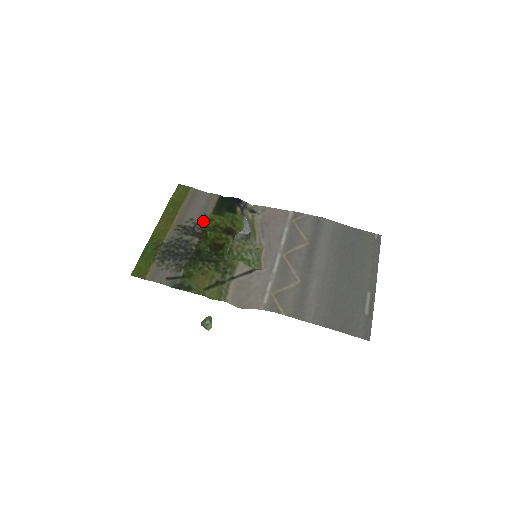
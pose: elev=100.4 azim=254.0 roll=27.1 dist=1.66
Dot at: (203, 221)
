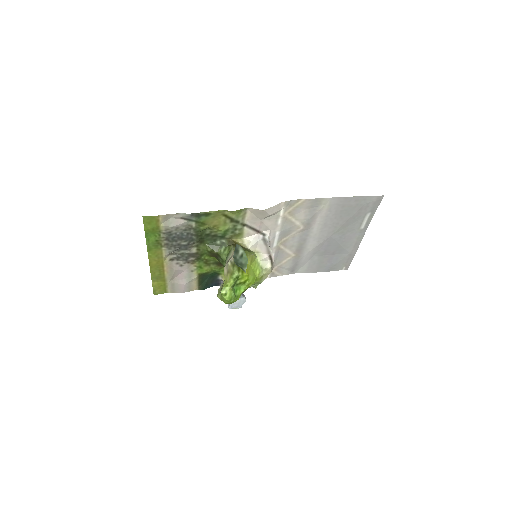
Dot at: (193, 265)
